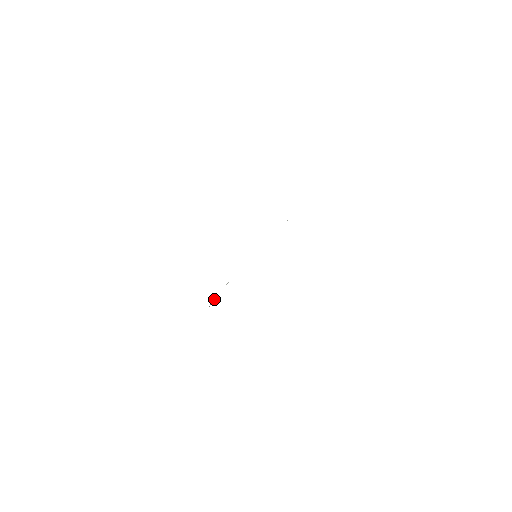
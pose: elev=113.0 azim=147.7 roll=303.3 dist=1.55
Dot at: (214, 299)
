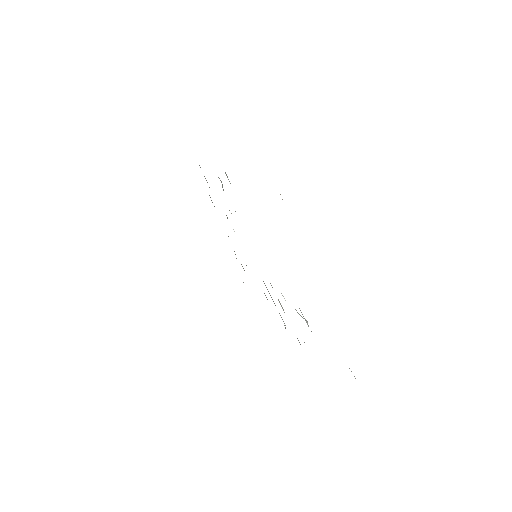
Dot at: occluded
